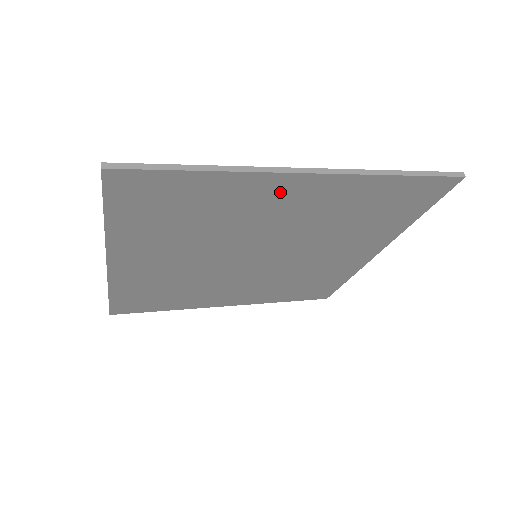
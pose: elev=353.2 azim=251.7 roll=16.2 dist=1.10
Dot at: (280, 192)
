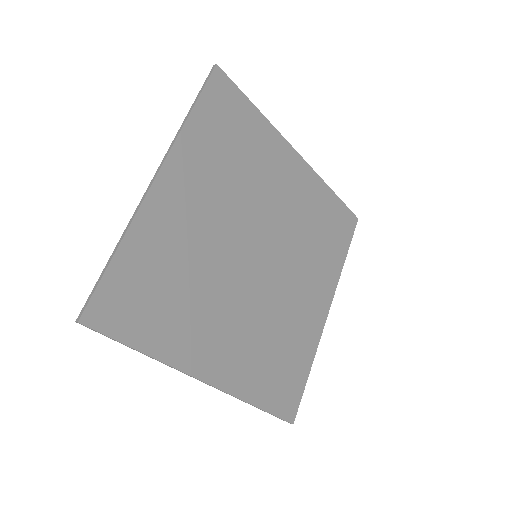
Dot at: (285, 163)
